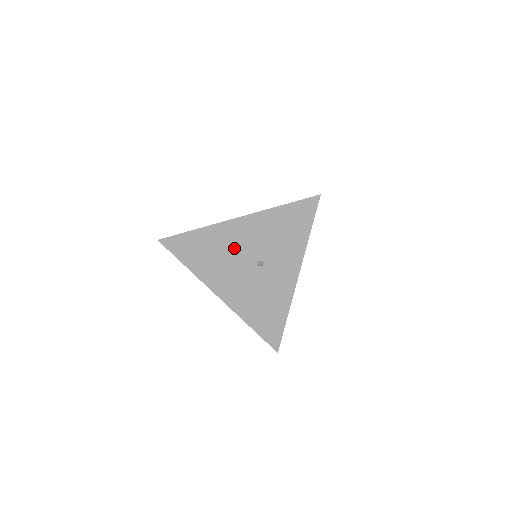
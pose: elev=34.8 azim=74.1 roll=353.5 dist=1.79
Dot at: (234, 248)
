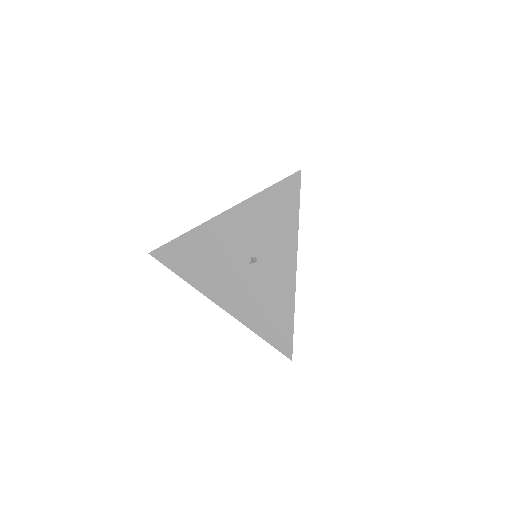
Dot at: (223, 248)
